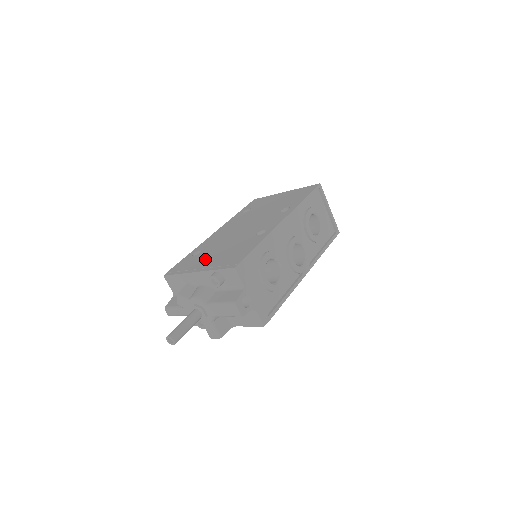
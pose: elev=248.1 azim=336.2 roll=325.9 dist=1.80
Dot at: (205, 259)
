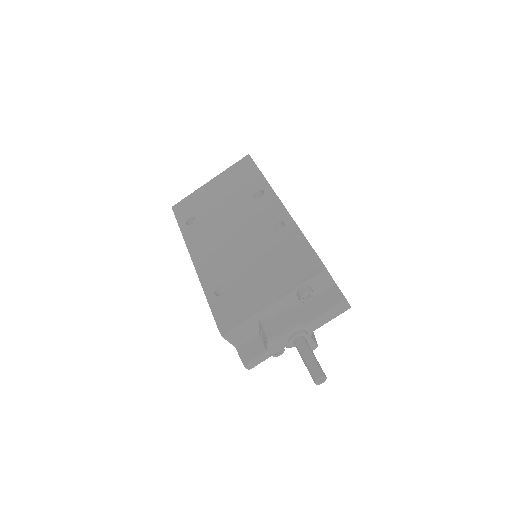
Dot at: (255, 287)
